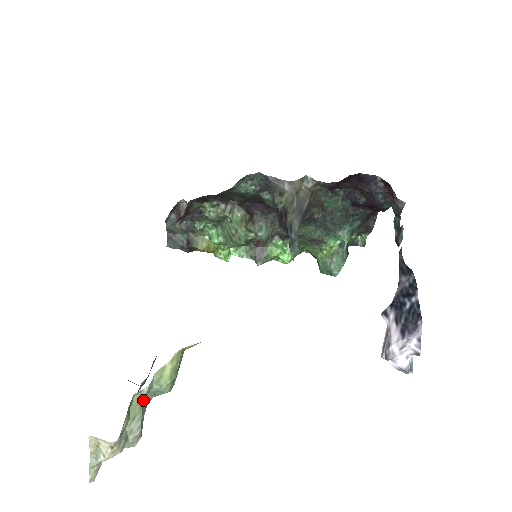
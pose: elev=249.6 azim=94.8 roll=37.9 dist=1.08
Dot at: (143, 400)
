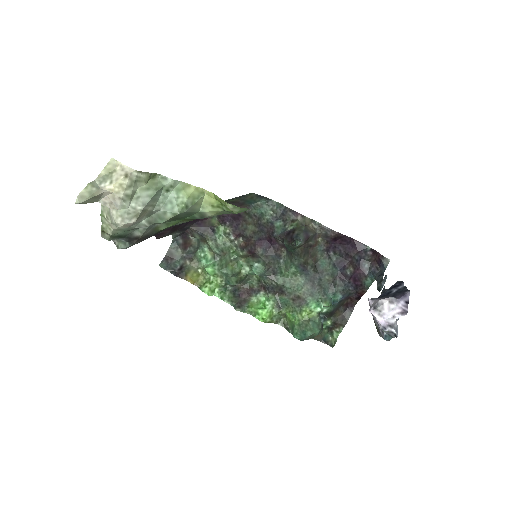
Dot at: (162, 188)
